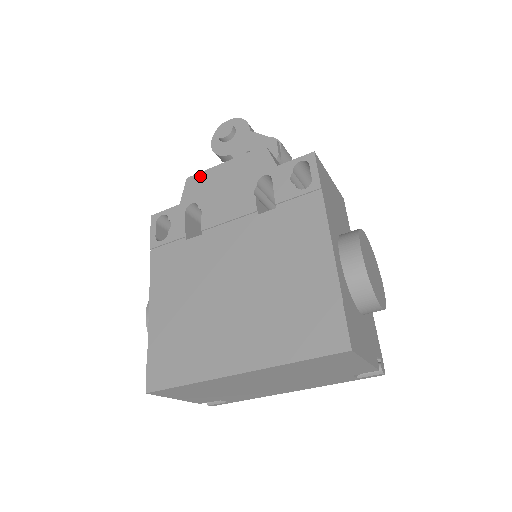
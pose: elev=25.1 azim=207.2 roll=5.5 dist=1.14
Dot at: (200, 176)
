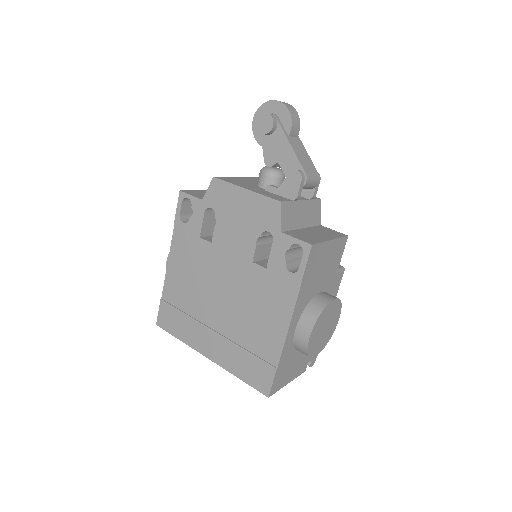
Dot at: (223, 185)
